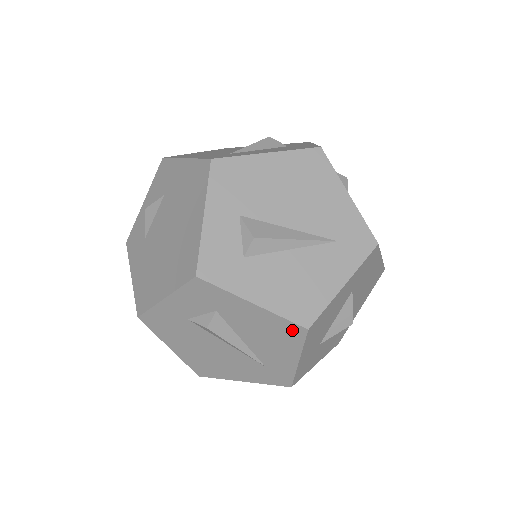
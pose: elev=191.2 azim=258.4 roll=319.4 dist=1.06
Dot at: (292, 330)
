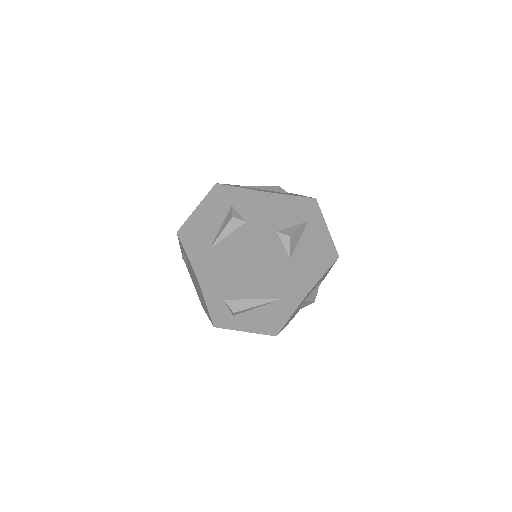
Dot at: occluded
